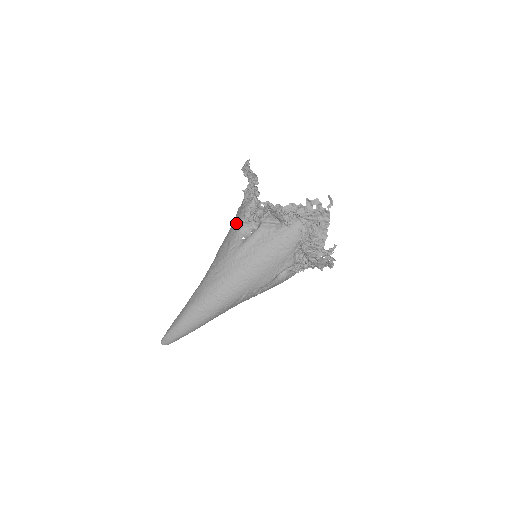
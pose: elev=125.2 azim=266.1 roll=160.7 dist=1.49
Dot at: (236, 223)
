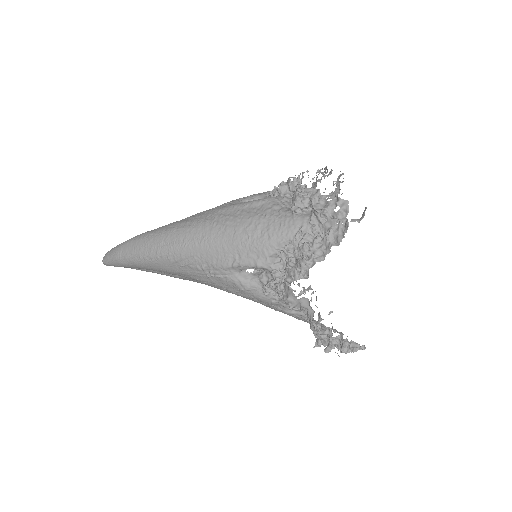
Dot at: occluded
